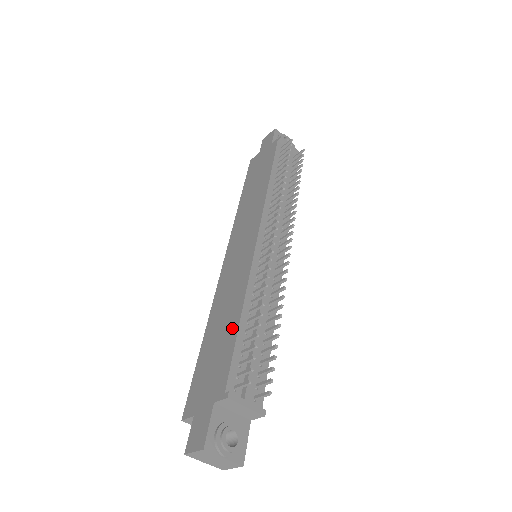
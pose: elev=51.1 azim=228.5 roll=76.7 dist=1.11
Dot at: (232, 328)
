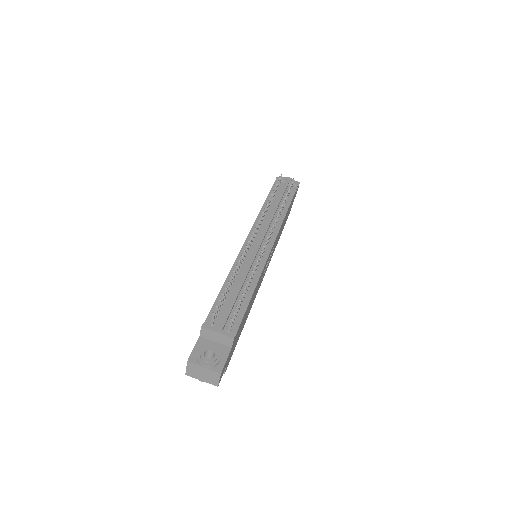
Dot at: occluded
